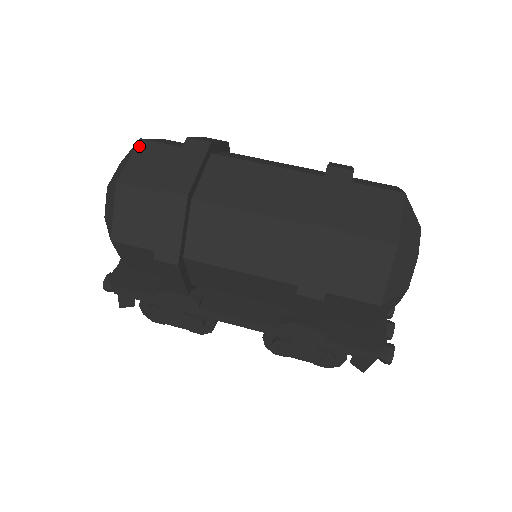
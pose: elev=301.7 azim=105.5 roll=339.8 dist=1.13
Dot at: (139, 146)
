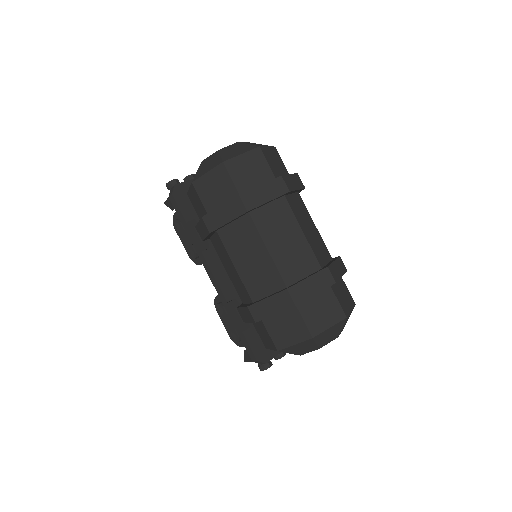
Dot at: (255, 151)
